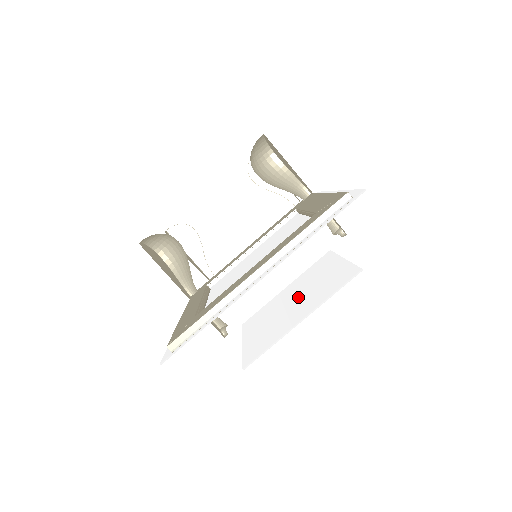
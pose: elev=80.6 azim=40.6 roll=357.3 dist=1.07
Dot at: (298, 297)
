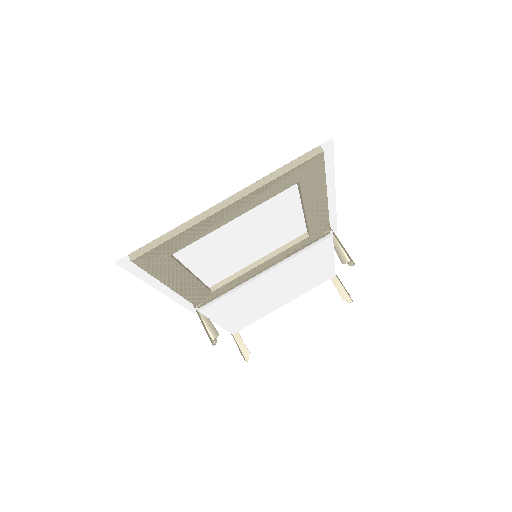
Dot at: (280, 284)
